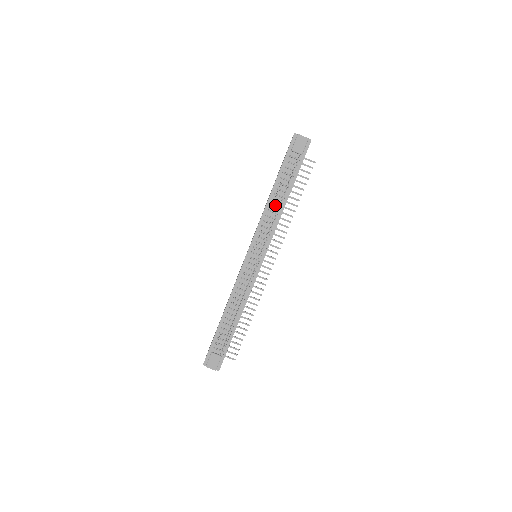
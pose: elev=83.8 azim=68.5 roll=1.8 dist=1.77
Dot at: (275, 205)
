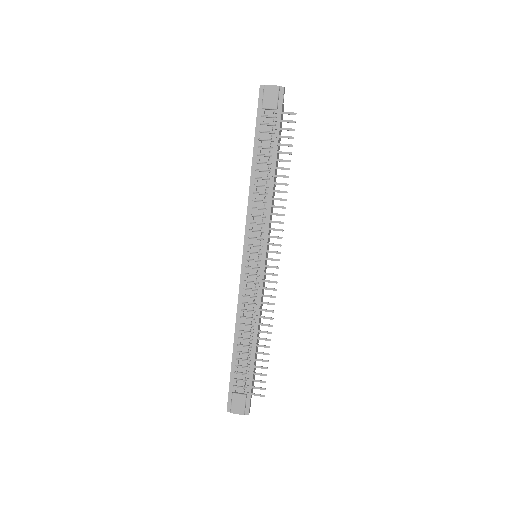
Dot at: (261, 184)
